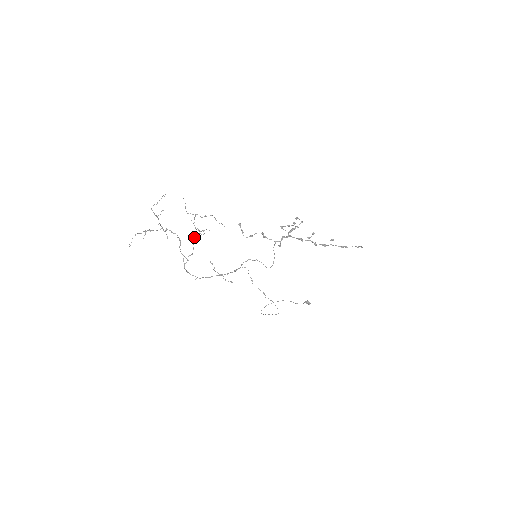
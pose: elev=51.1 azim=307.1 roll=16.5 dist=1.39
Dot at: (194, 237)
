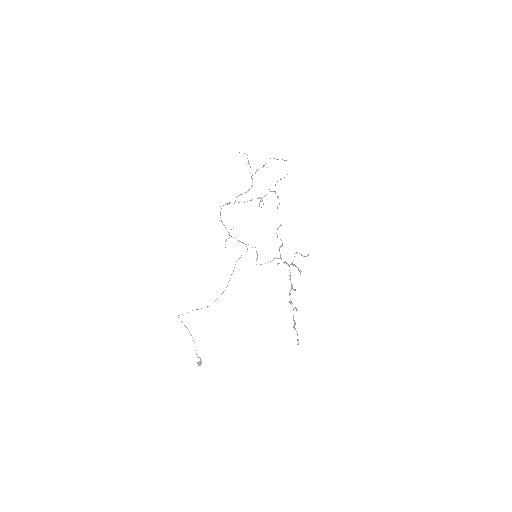
Dot at: occluded
